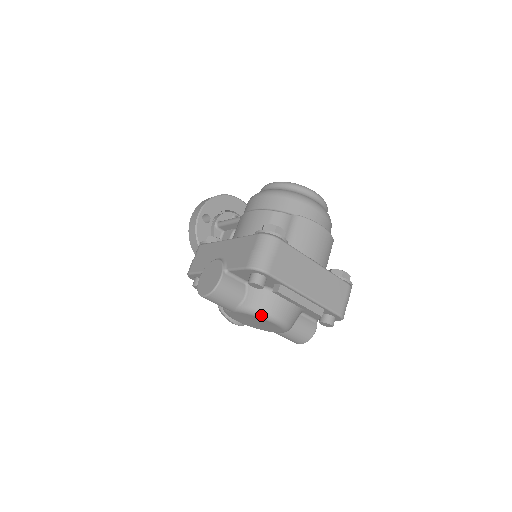
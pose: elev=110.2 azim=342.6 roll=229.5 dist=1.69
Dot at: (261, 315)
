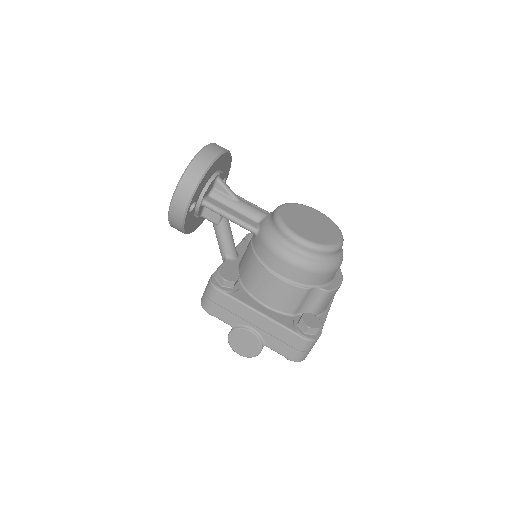
Dot at: occluded
